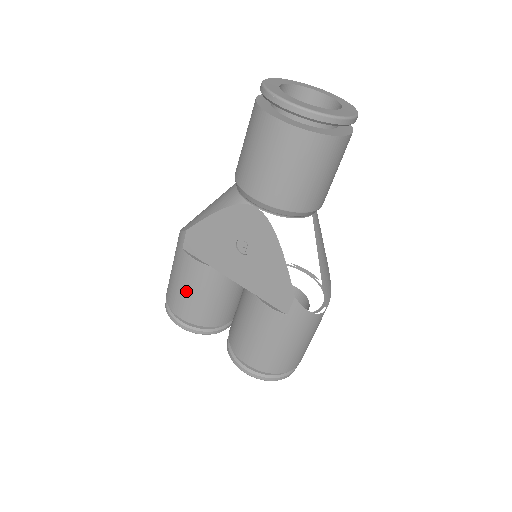
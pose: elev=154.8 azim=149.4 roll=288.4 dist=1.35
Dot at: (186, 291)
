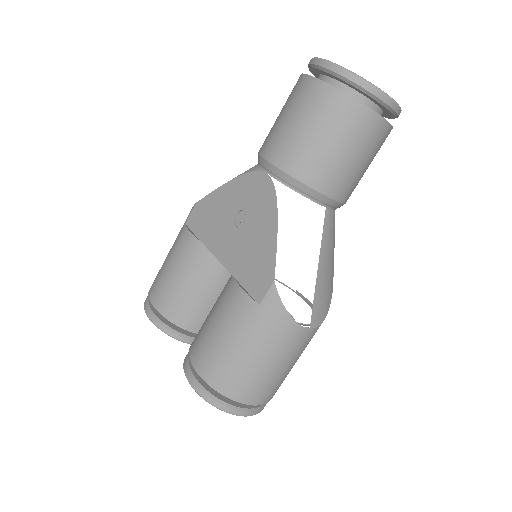
Dot at: (170, 271)
